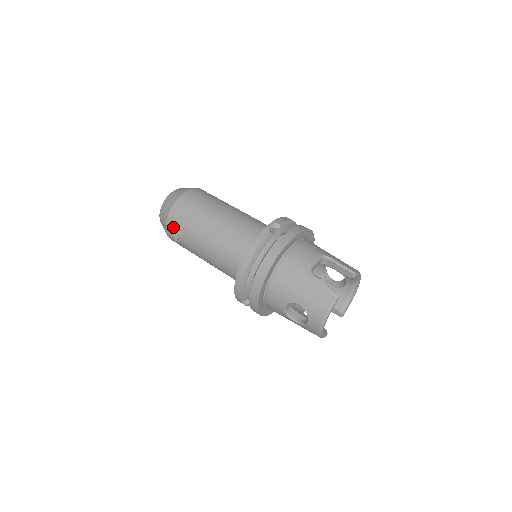
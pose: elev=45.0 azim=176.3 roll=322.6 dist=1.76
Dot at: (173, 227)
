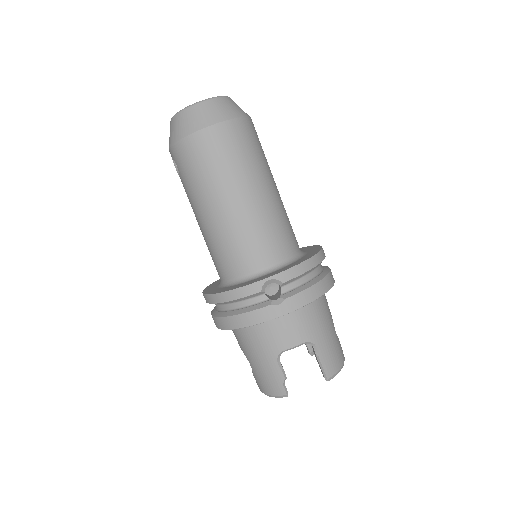
Dot at: (175, 161)
